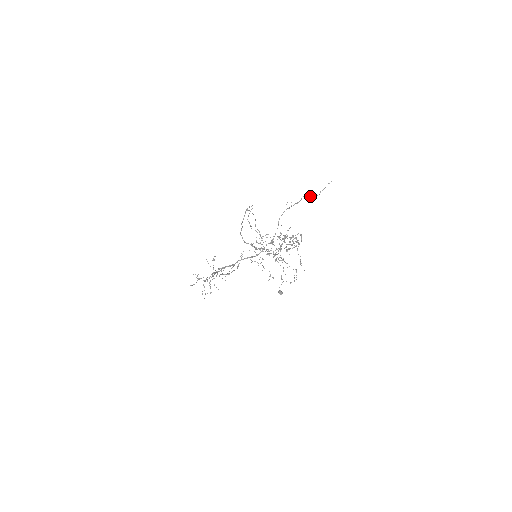
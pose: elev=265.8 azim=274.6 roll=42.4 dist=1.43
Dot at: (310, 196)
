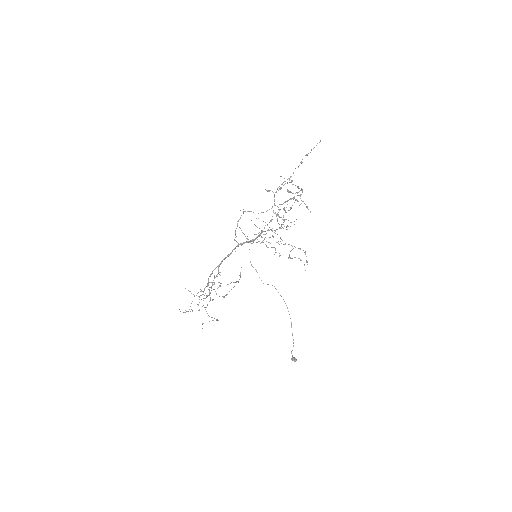
Dot at: occluded
